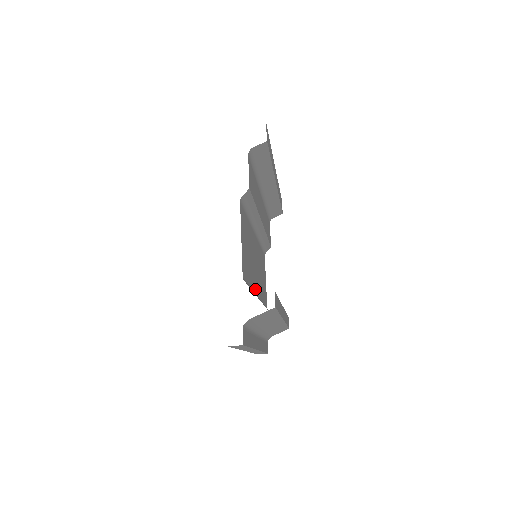
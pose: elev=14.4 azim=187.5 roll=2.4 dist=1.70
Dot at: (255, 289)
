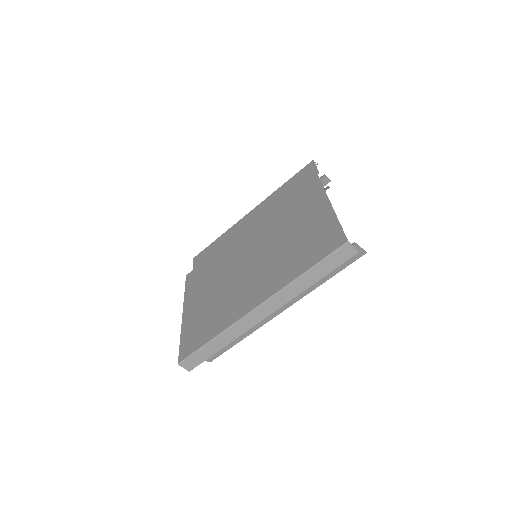
Dot at: occluded
